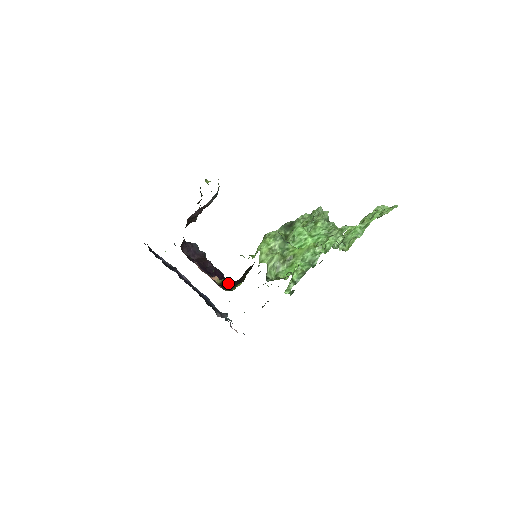
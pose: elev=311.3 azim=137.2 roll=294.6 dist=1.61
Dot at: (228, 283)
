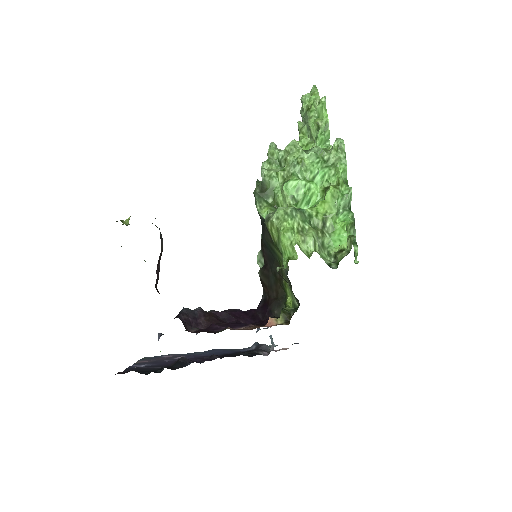
Dot at: (266, 313)
